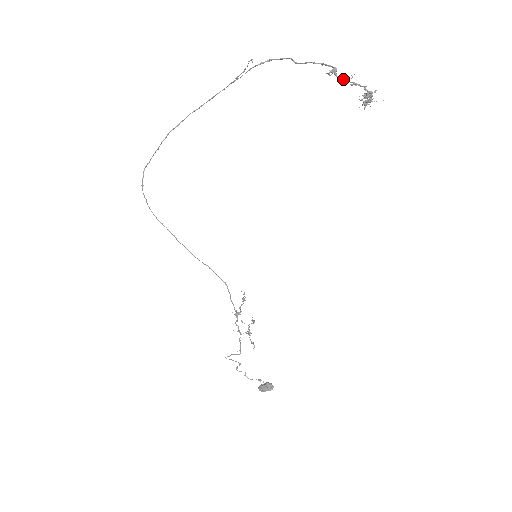
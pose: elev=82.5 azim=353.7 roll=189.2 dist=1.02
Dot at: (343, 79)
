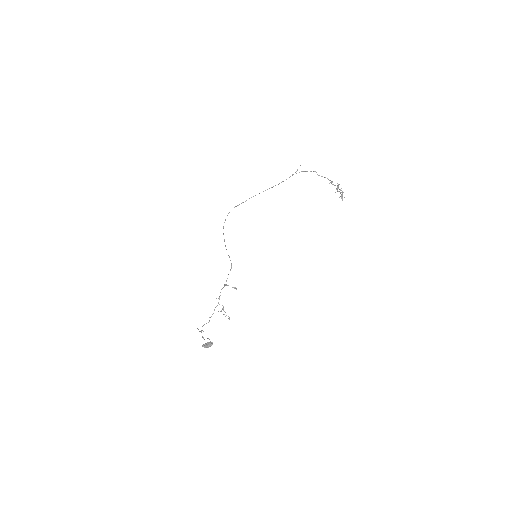
Dot at: (334, 185)
